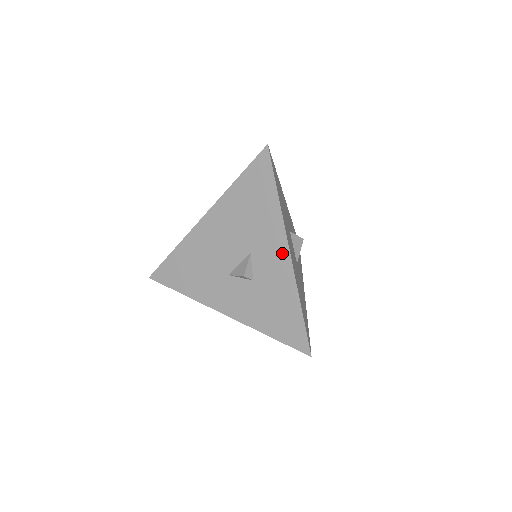
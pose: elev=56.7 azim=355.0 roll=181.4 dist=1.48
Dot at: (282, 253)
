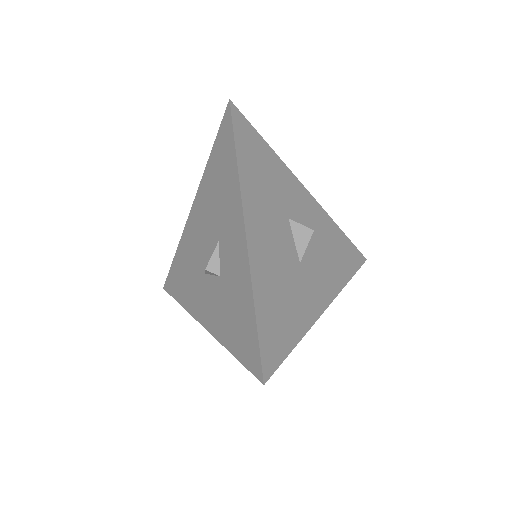
Dot at: (239, 233)
